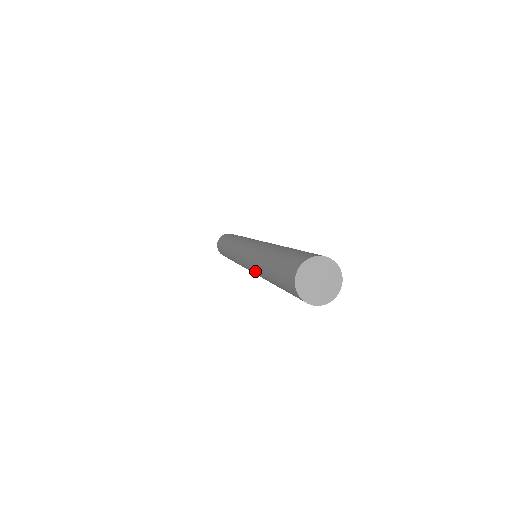
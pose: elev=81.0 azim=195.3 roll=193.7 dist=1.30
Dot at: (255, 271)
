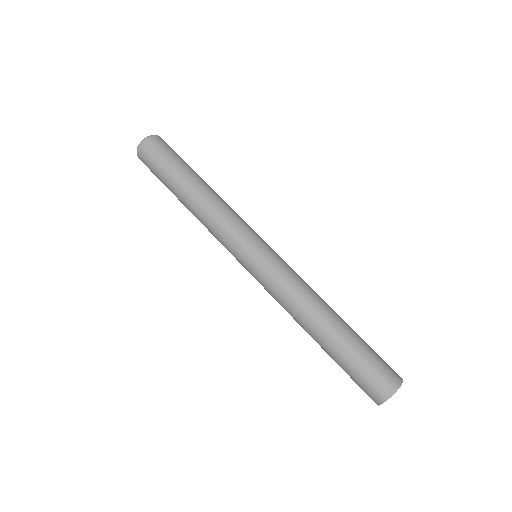
Dot at: (290, 302)
